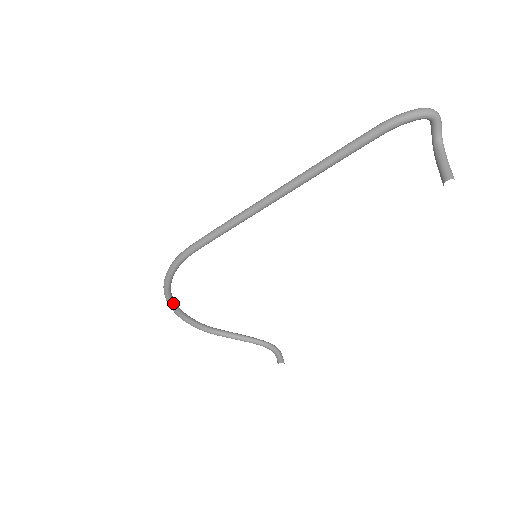
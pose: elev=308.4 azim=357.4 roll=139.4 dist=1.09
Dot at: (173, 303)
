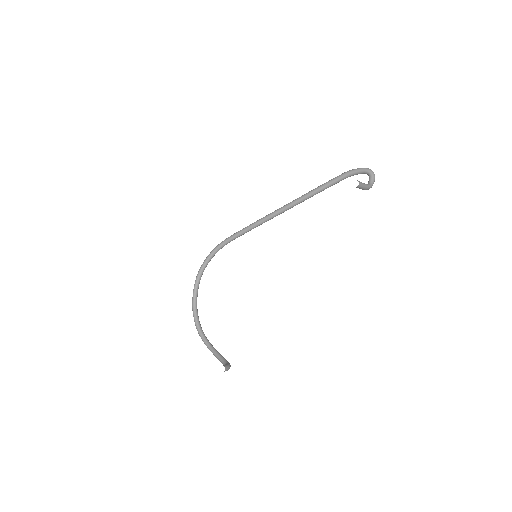
Dot at: (196, 288)
